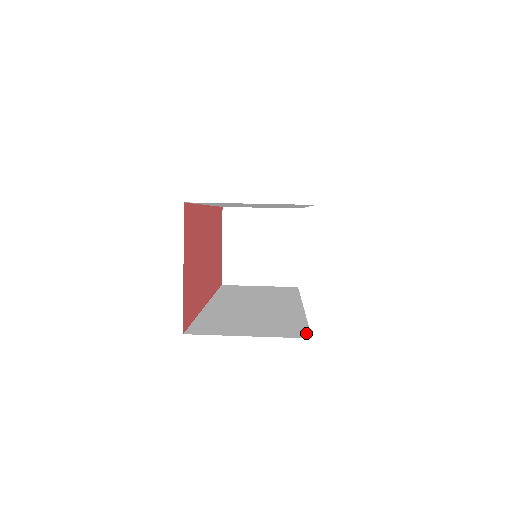
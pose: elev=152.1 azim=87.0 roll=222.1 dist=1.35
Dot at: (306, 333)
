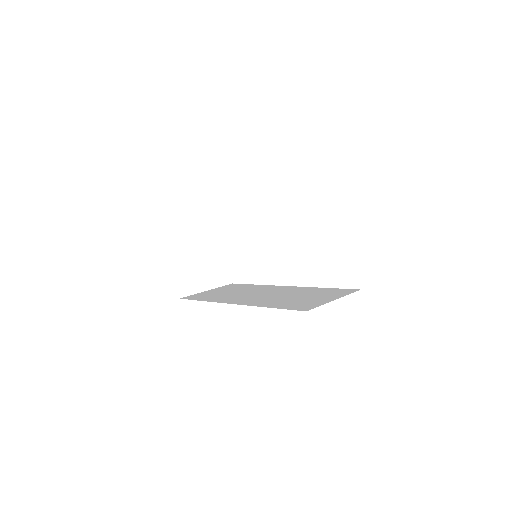
Dot at: (350, 290)
